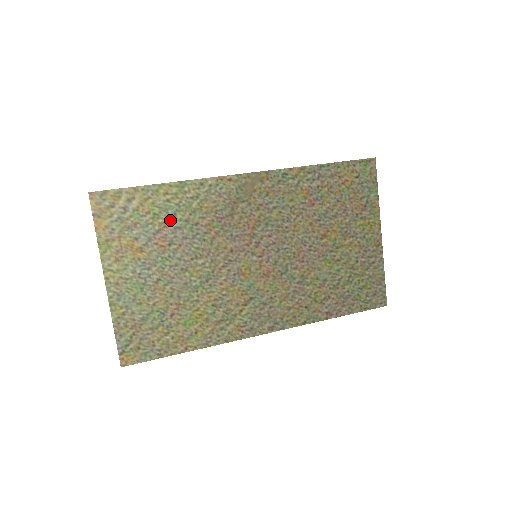
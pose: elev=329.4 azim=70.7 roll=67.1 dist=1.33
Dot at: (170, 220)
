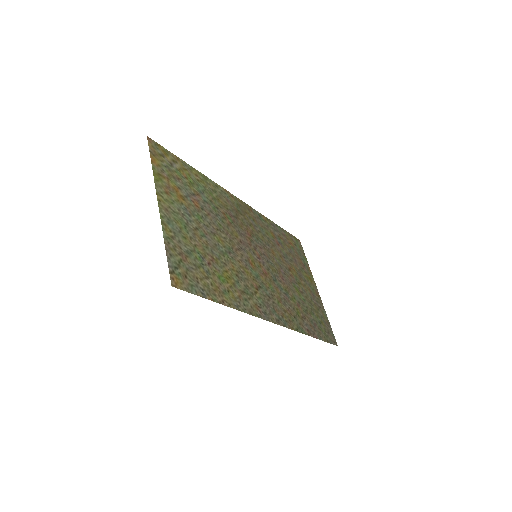
Dot at: (200, 193)
